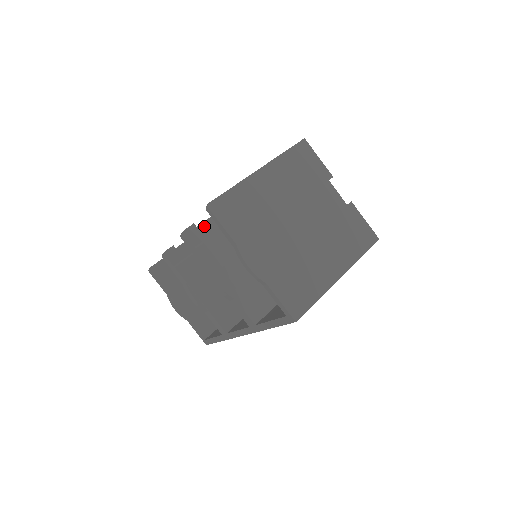
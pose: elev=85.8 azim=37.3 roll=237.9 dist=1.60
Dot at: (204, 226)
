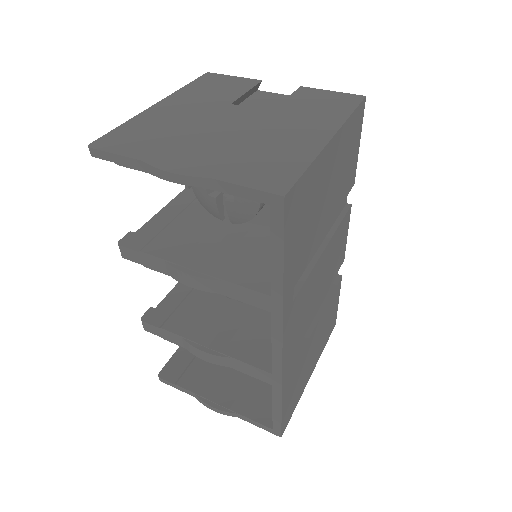
Dot at: (145, 229)
